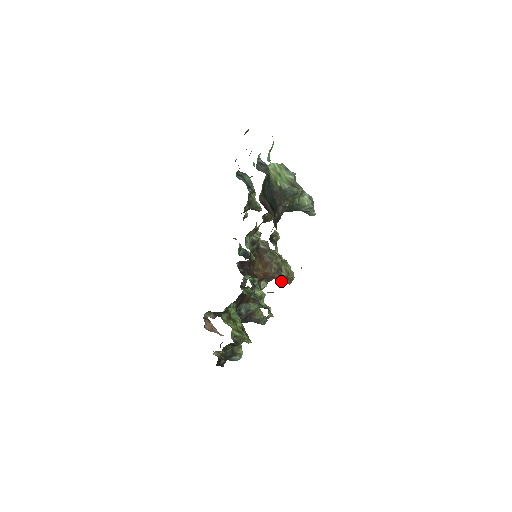
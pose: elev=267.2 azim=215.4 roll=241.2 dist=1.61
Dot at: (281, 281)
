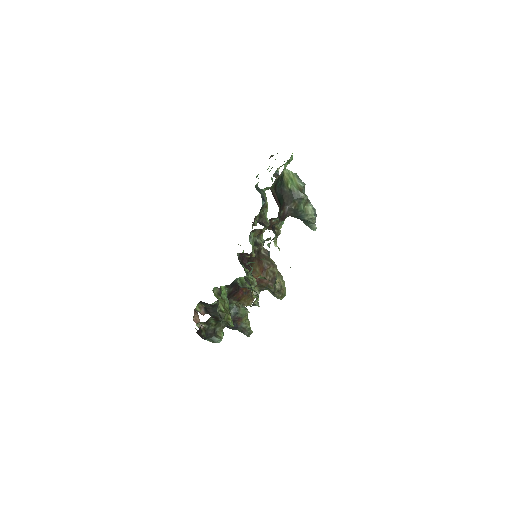
Dot at: (273, 292)
